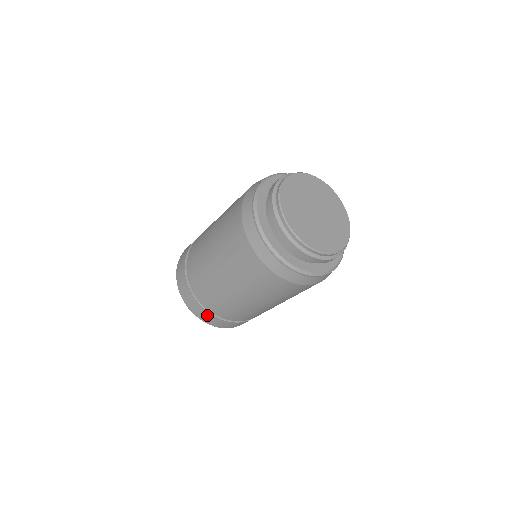
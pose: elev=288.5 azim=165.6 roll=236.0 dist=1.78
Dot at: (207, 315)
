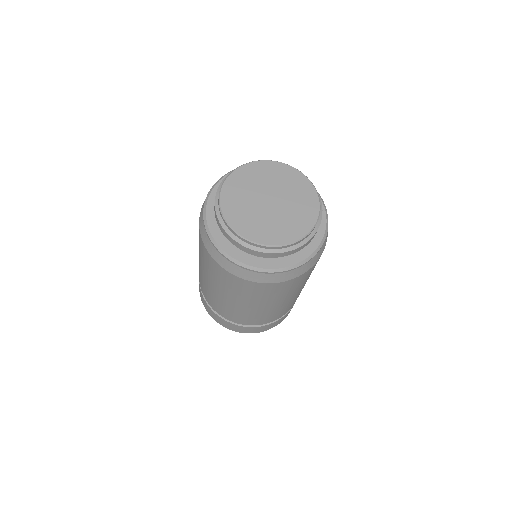
Dot at: (260, 328)
